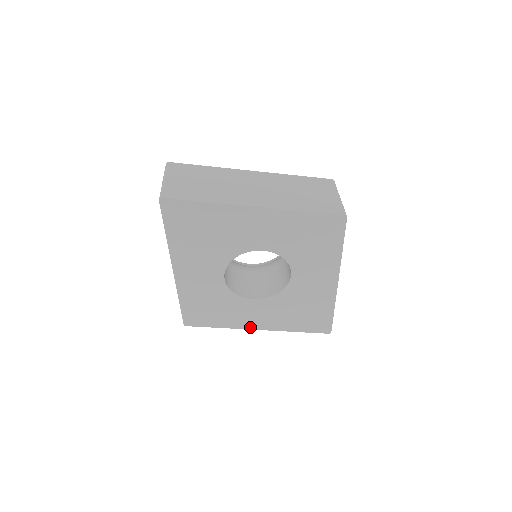
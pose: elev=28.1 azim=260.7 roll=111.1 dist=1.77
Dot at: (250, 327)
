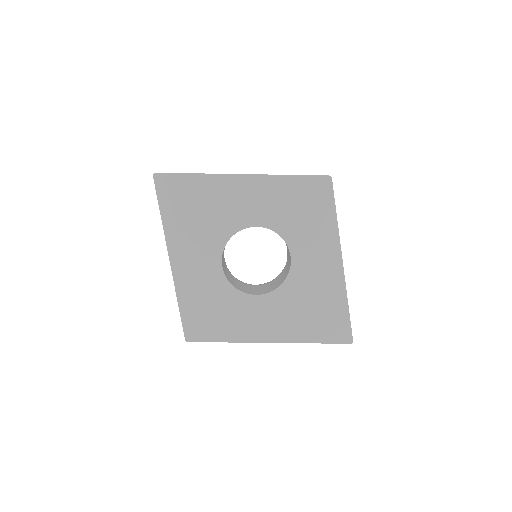
Dot at: (259, 339)
